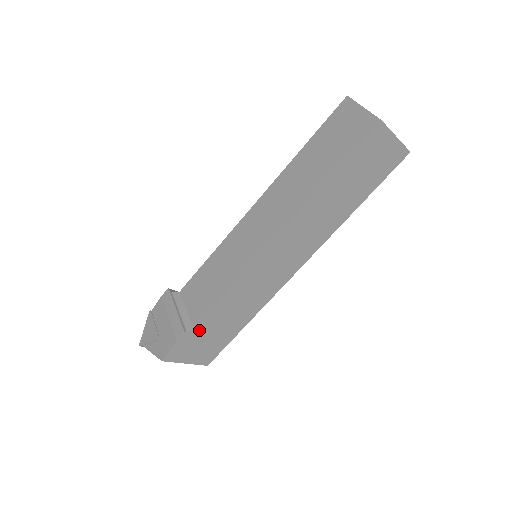
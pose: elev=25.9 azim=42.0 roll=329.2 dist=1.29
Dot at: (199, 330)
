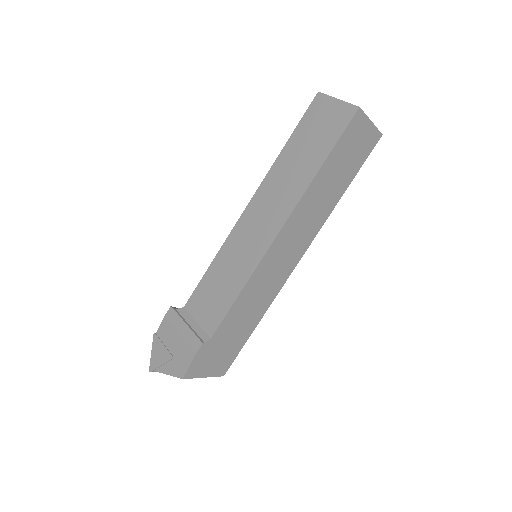
Dot at: (215, 339)
